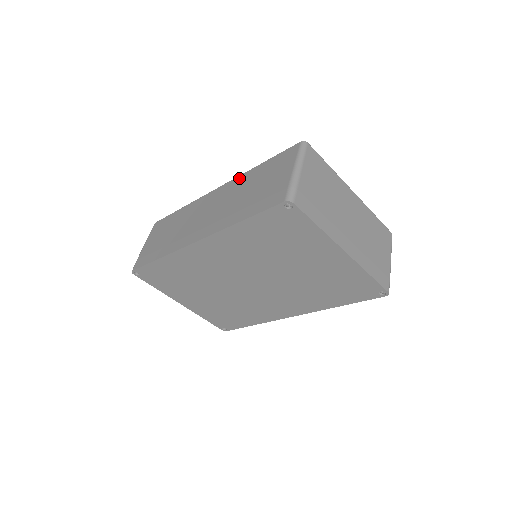
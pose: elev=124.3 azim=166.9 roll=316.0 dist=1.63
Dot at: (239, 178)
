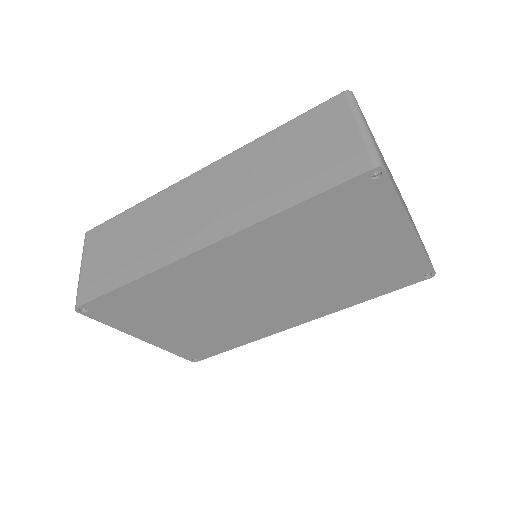
Dot at: (243, 150)
